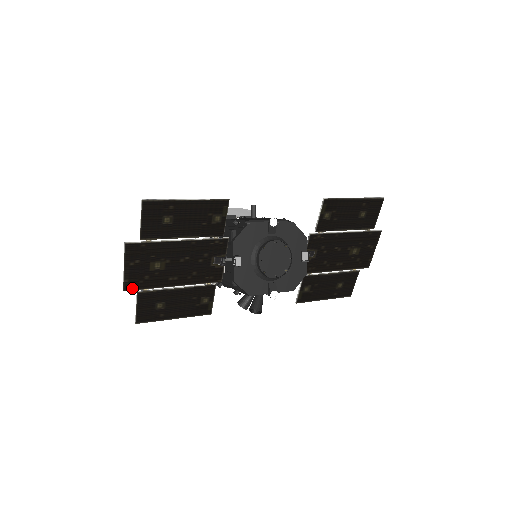
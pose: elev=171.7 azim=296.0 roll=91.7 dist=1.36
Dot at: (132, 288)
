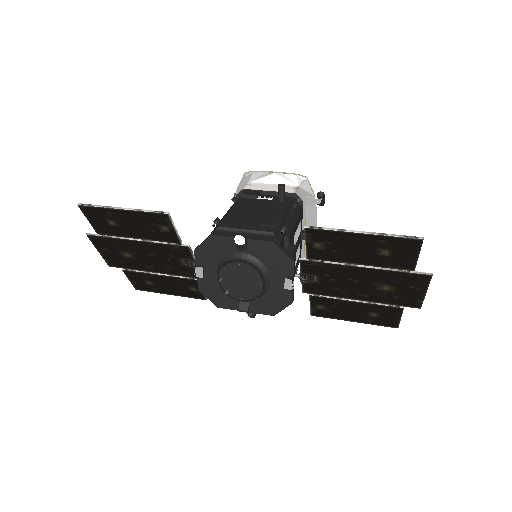
Dot at: (115, 266)
